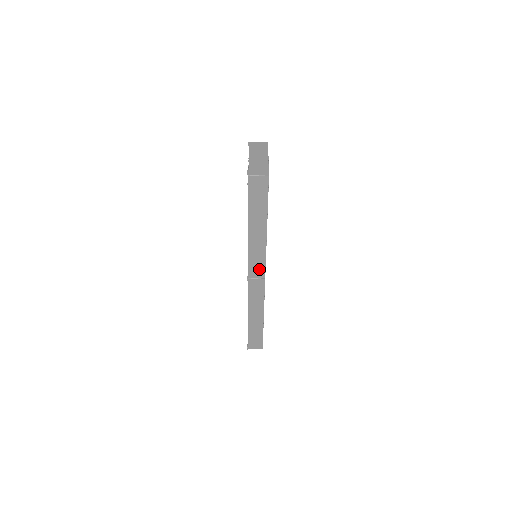
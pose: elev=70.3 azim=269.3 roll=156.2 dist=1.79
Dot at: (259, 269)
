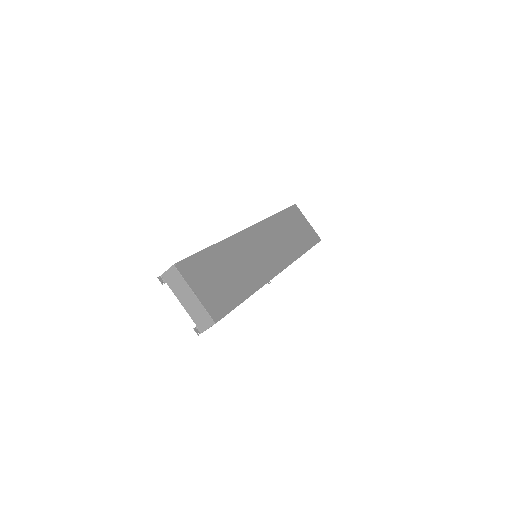
Dot at: occluded
